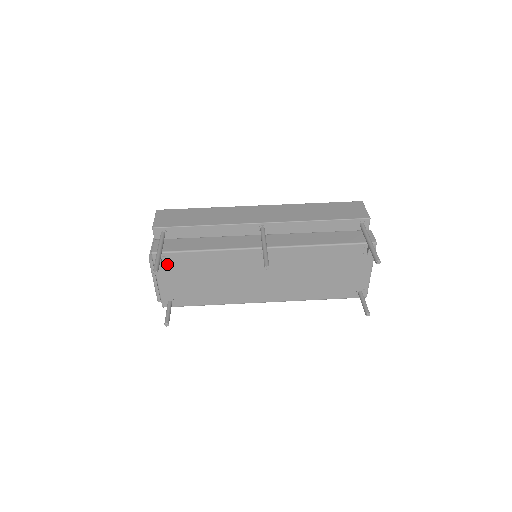
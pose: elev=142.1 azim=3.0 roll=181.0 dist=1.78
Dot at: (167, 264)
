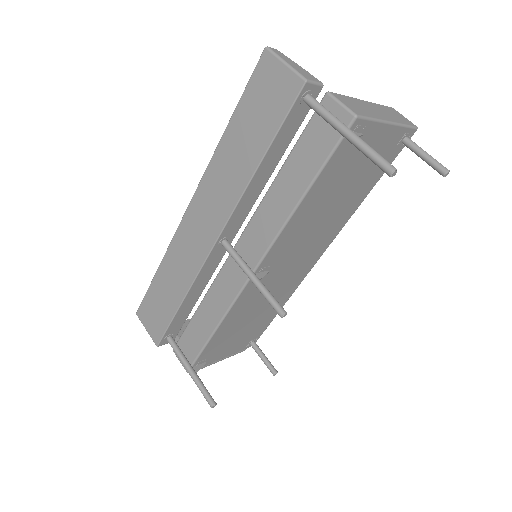
Dot at: (209, 357)
